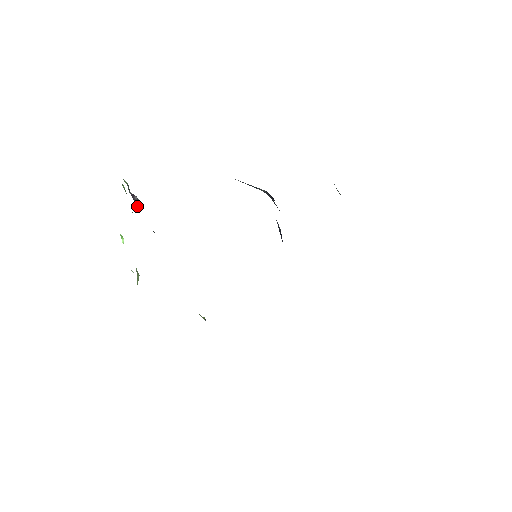
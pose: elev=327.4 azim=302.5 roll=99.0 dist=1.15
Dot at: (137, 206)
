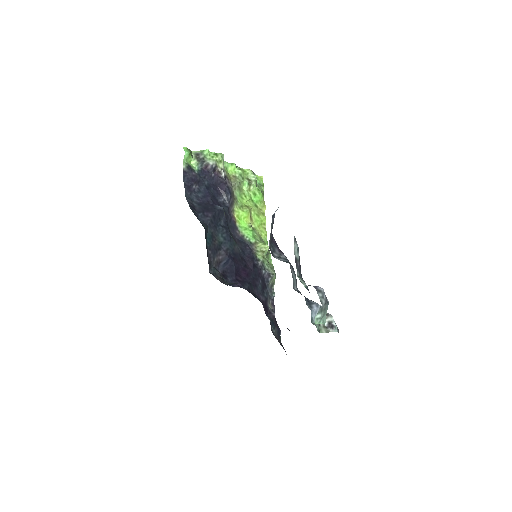
Dot at: (212, 172)
